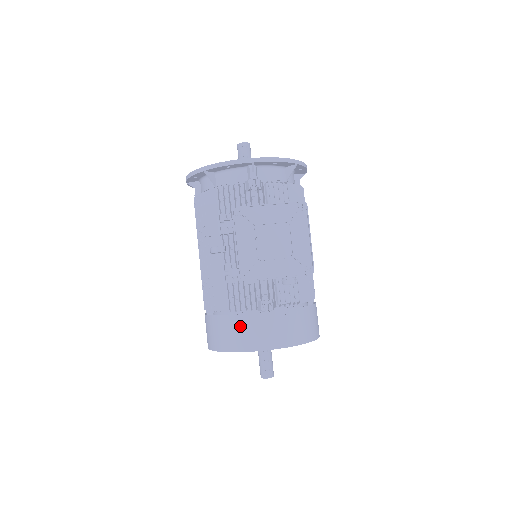
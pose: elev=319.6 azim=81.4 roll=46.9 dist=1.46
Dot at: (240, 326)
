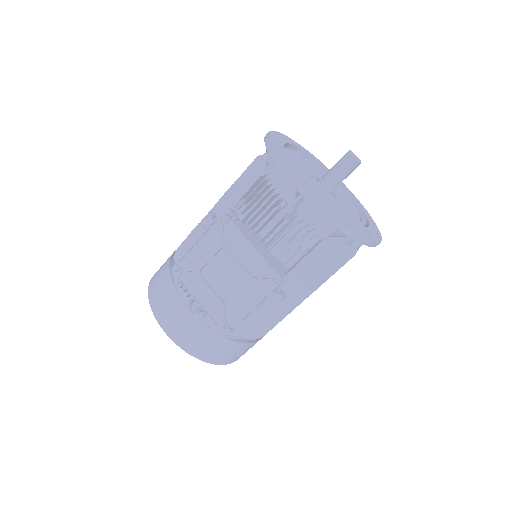
Dot at: (166, 291)
